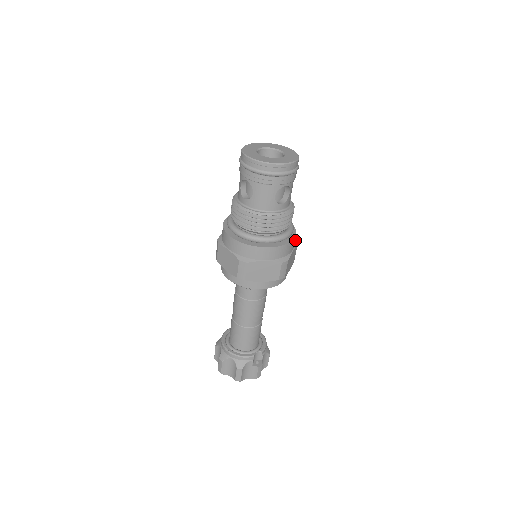
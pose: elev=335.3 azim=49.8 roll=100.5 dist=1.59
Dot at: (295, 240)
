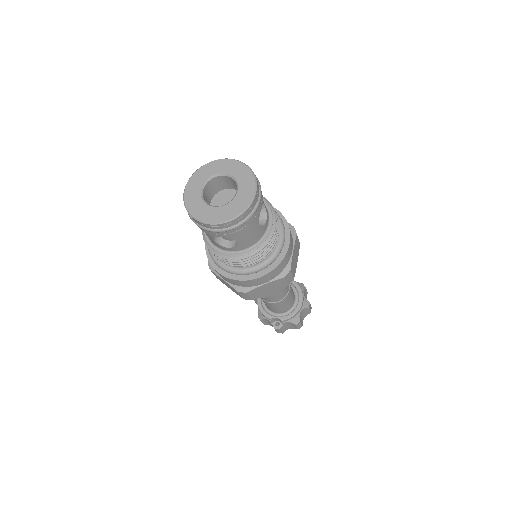
Dot at: (290, 269)
